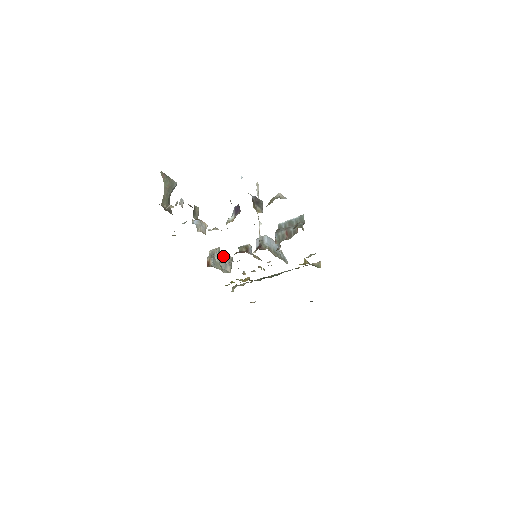
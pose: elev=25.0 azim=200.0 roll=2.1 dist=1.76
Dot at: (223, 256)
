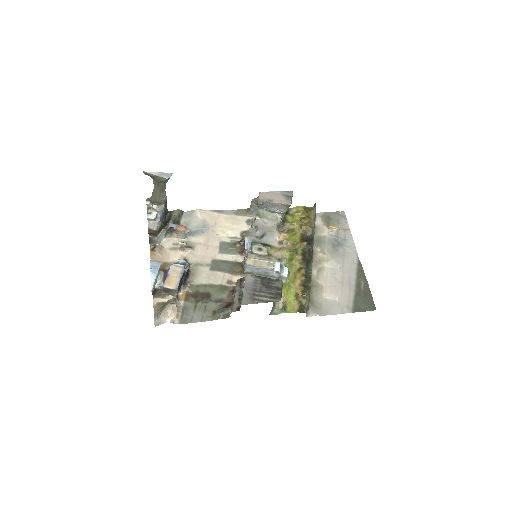
Dot at: (272, 204)
